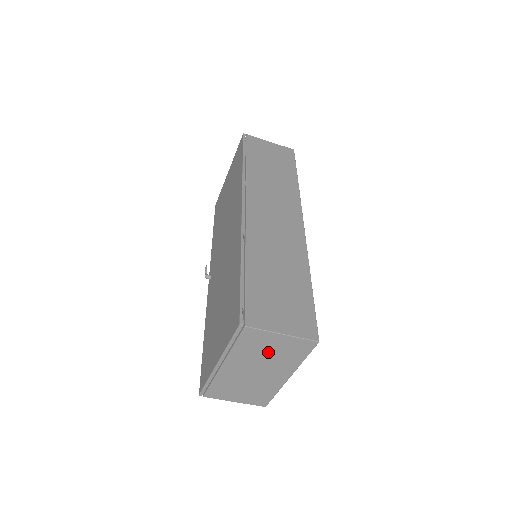
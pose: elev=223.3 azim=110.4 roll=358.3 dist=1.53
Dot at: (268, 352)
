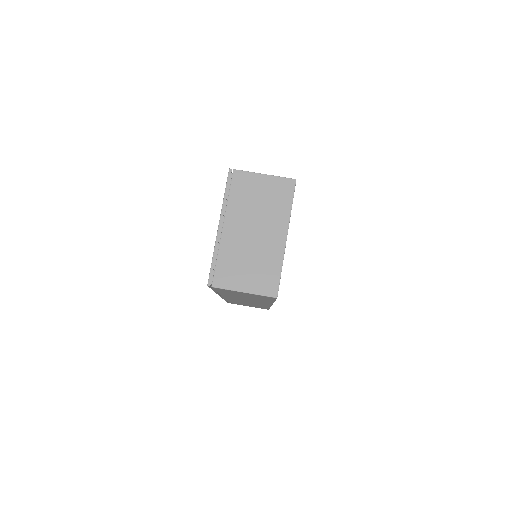
Dot at: (258, 200)
